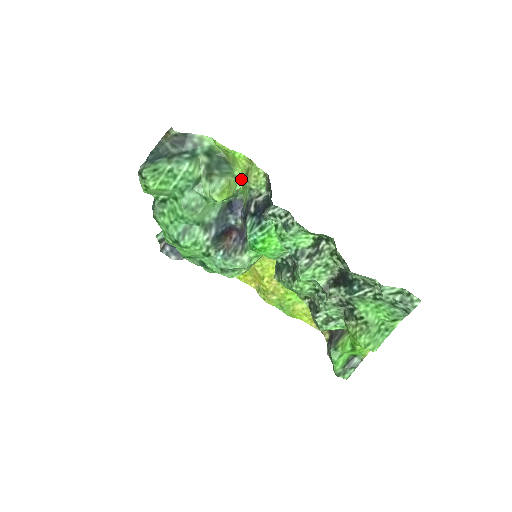
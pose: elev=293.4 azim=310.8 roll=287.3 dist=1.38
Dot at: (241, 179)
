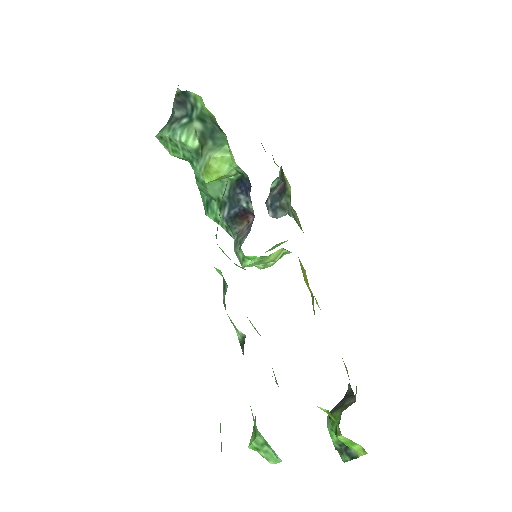
Dot at: occluded
